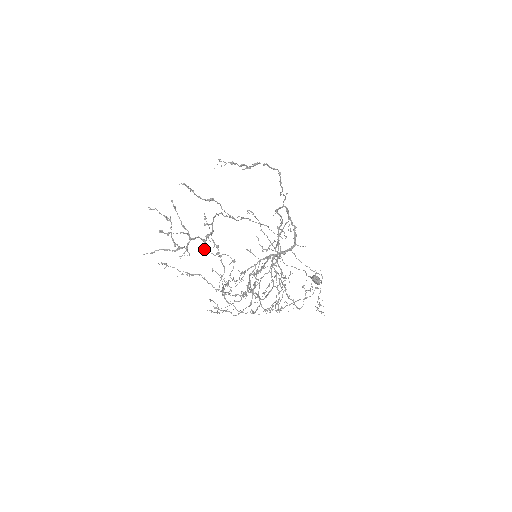
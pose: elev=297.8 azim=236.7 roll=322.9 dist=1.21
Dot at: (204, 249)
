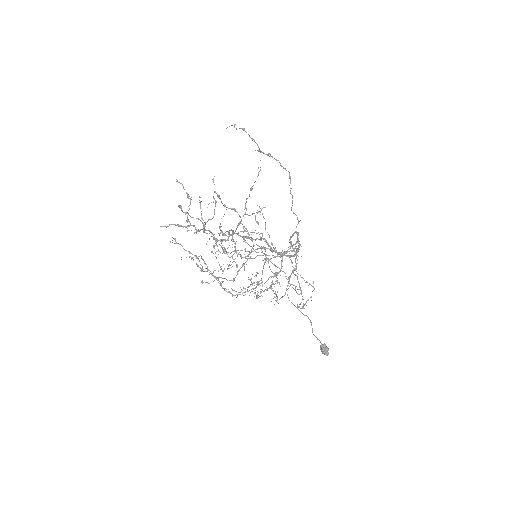
Dot at: (214, 246)
